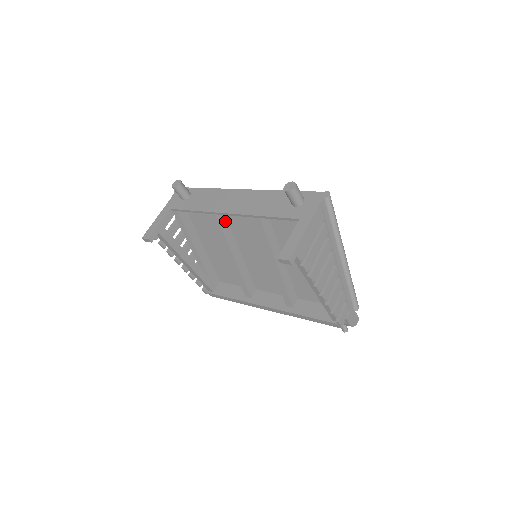
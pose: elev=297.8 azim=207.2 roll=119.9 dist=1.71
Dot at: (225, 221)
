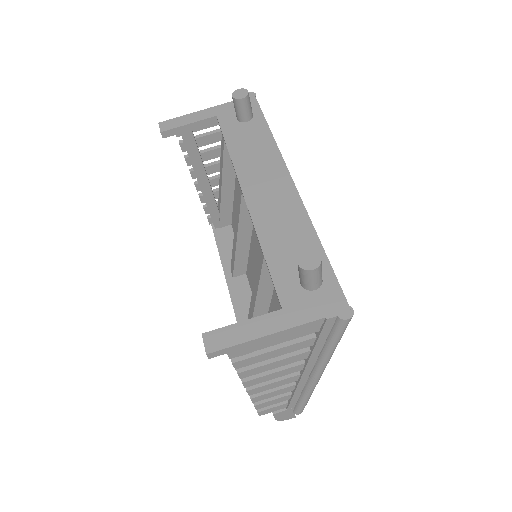
Dot at: occluded
